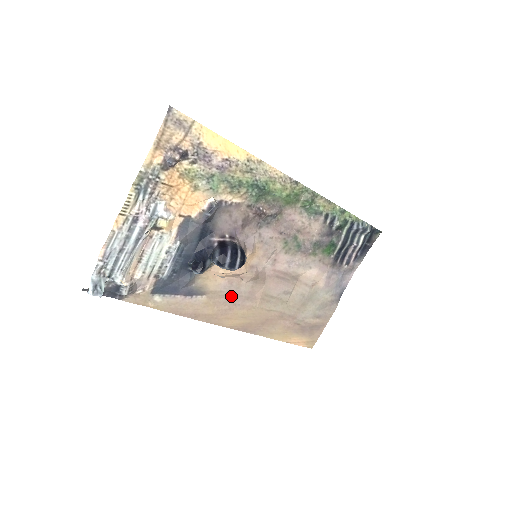
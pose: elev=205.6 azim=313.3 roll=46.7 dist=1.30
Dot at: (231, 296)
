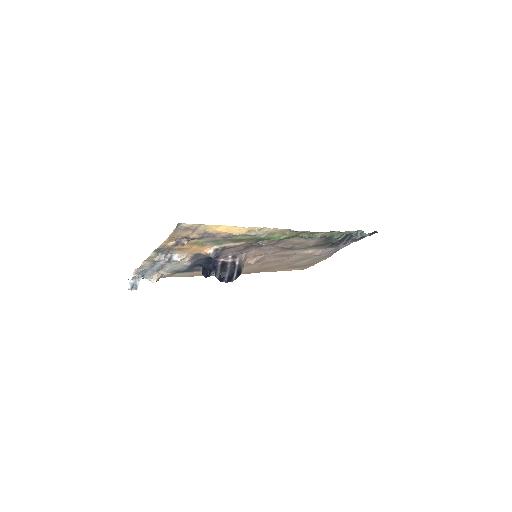
Dot at: occluded
